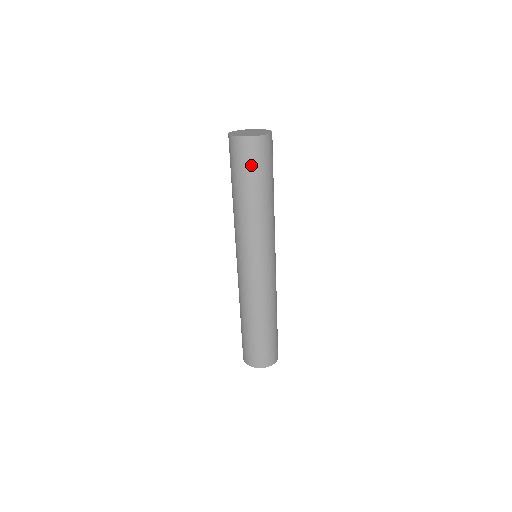
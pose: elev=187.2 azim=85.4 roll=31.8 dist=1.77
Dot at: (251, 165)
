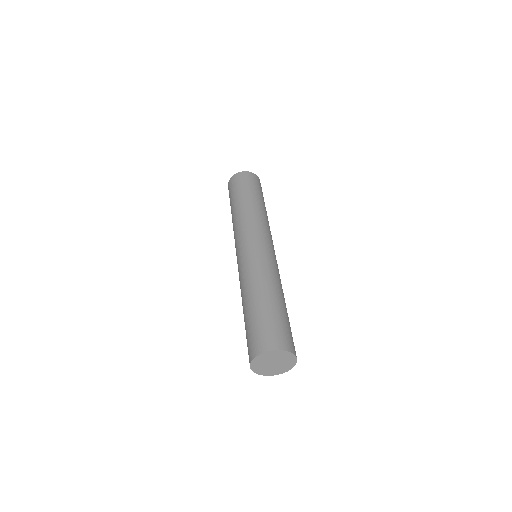
Dot at: (257, 186)
